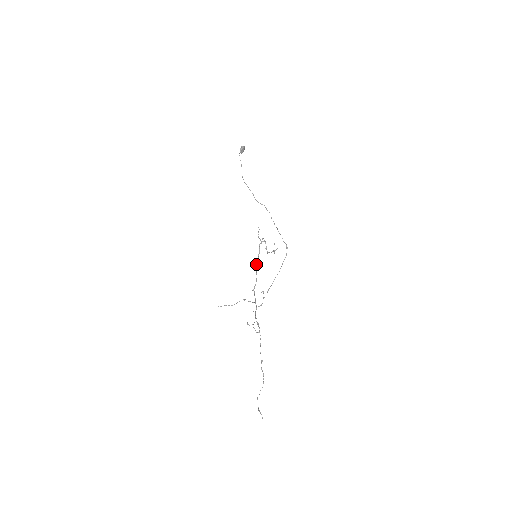
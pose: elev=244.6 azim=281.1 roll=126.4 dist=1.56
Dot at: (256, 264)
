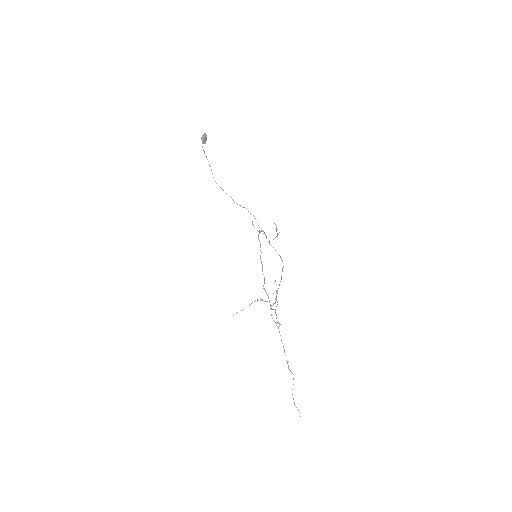
Dot at: (260, 257)
